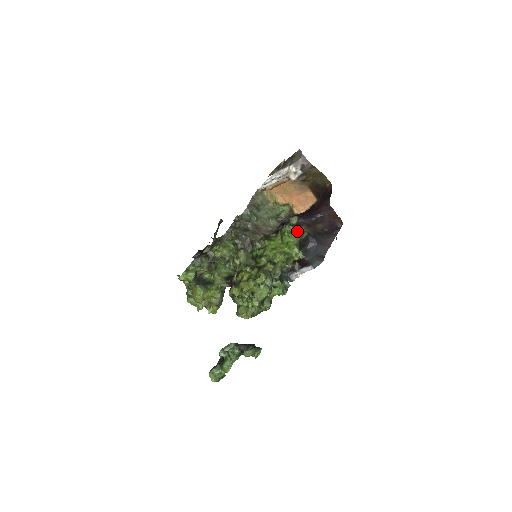
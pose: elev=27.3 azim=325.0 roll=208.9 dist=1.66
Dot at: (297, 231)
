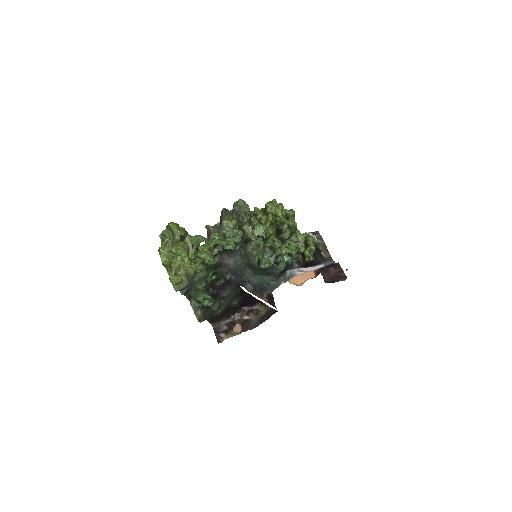
Dot at: occluded
